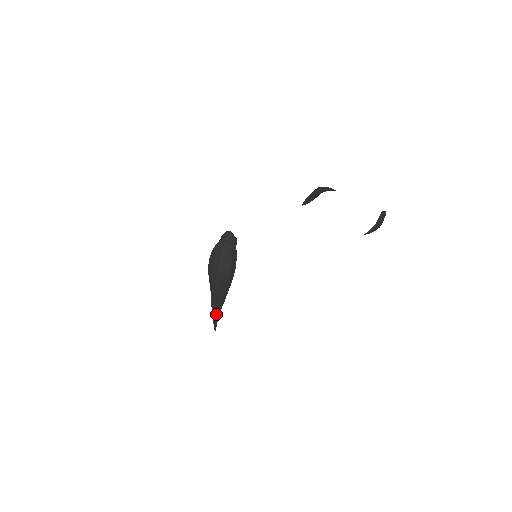
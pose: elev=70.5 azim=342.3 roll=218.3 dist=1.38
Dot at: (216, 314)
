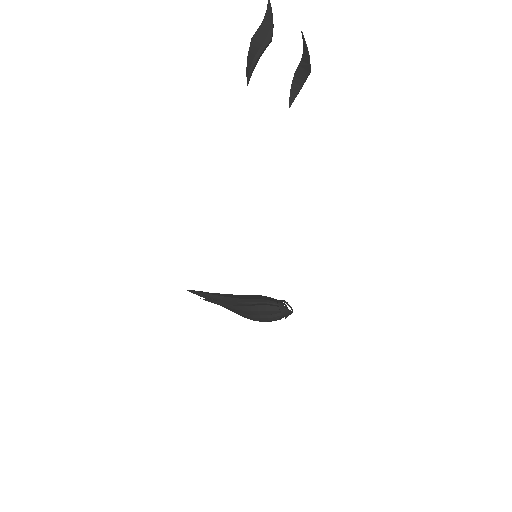
Dot at: occluded
